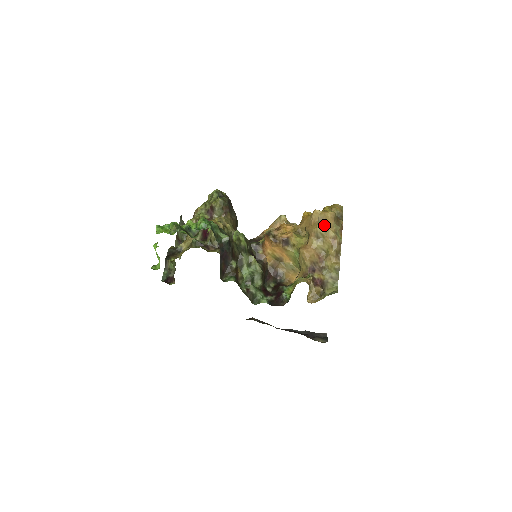
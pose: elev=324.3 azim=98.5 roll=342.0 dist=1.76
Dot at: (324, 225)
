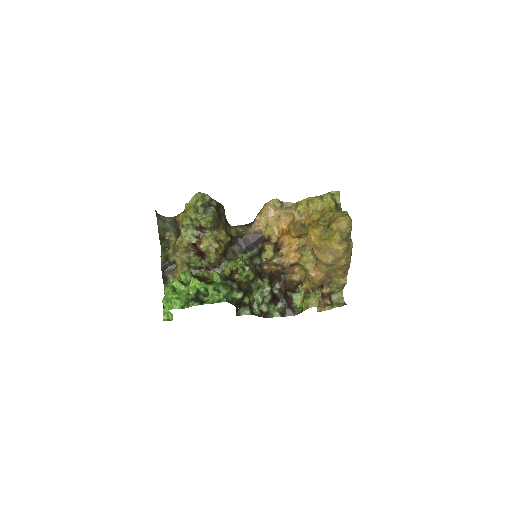
Dot at: (336, 259)
